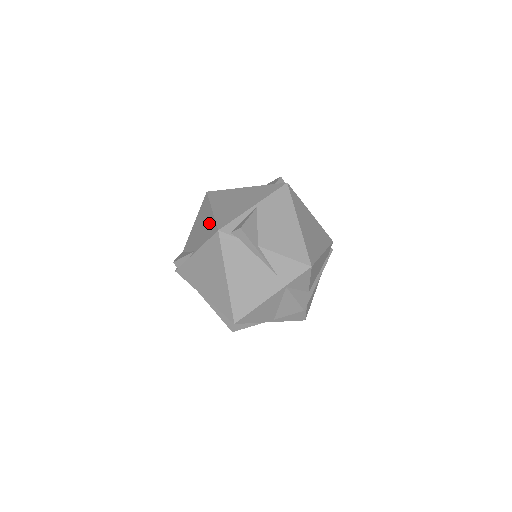
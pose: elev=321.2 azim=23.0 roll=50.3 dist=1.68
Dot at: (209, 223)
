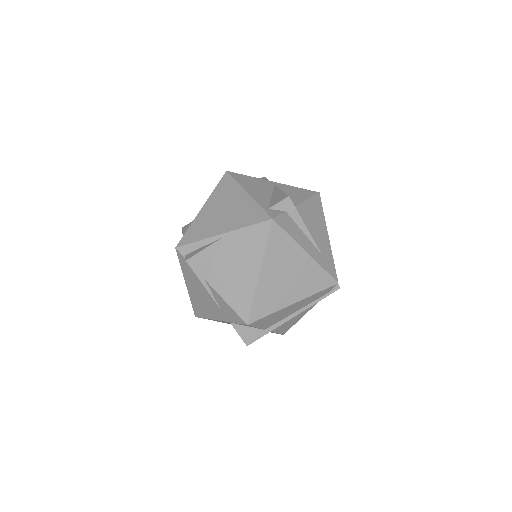
Dot at: occluded
